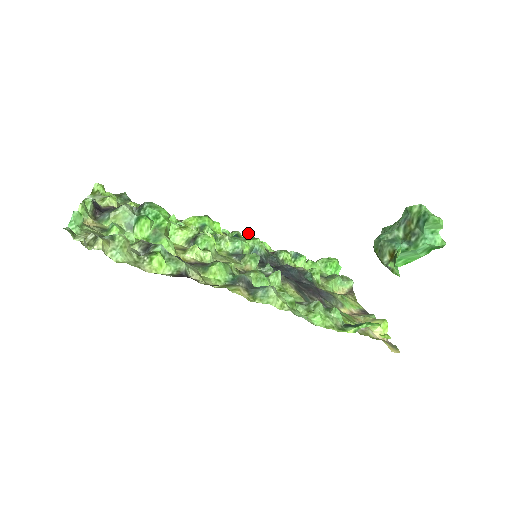
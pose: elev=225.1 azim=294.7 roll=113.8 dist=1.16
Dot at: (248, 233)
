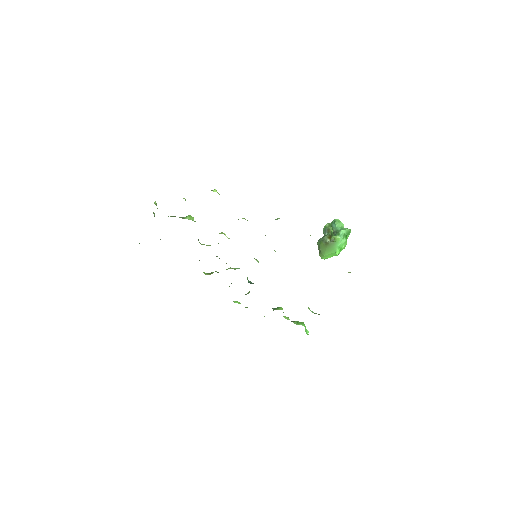
Dot at: (237, 301)
